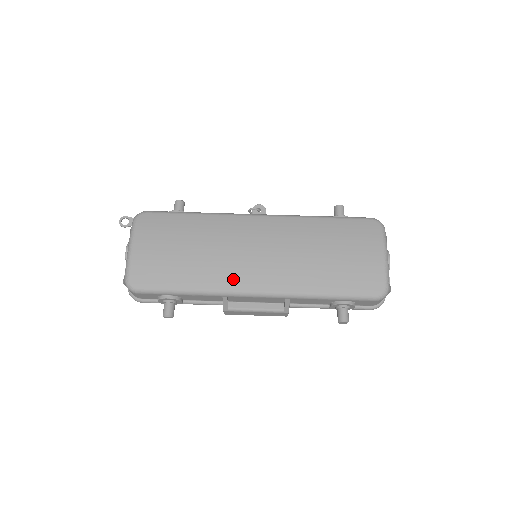
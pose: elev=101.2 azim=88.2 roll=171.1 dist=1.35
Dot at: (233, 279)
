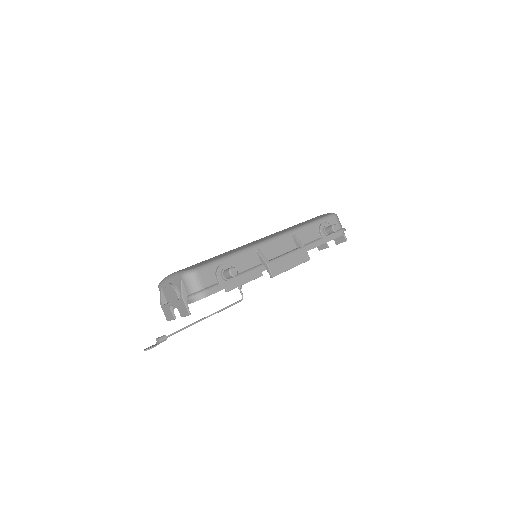
Dot at: (252, 243)
